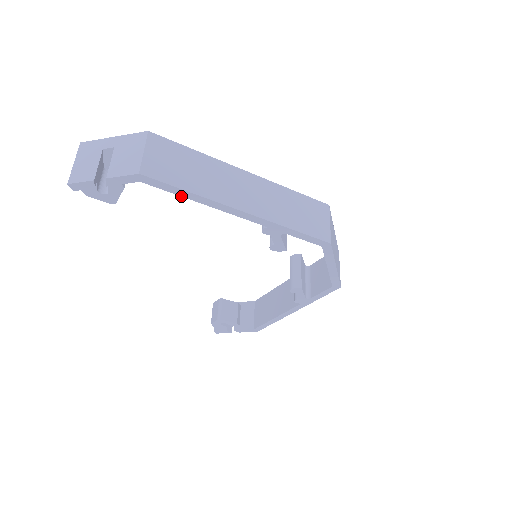
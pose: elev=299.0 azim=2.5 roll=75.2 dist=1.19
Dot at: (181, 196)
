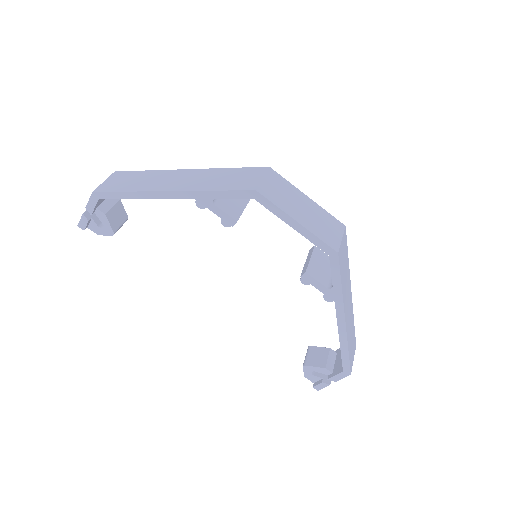
Dot at: occluded
